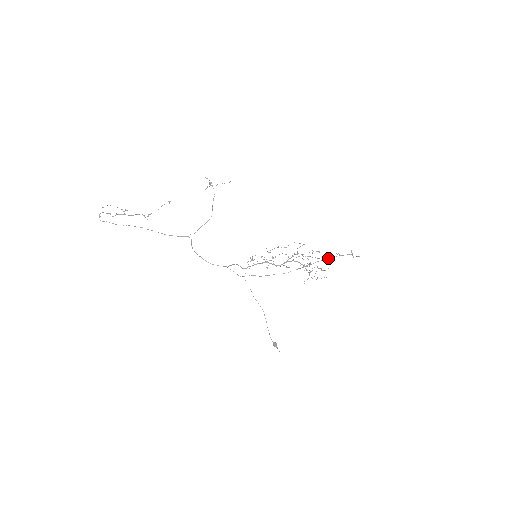
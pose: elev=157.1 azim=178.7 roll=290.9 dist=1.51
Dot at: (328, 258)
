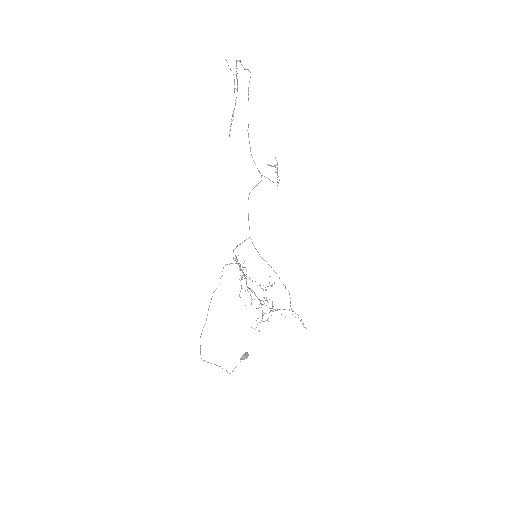
Dot at: occluded
